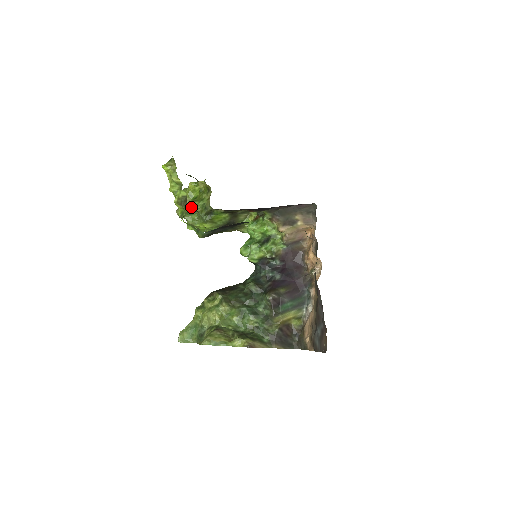
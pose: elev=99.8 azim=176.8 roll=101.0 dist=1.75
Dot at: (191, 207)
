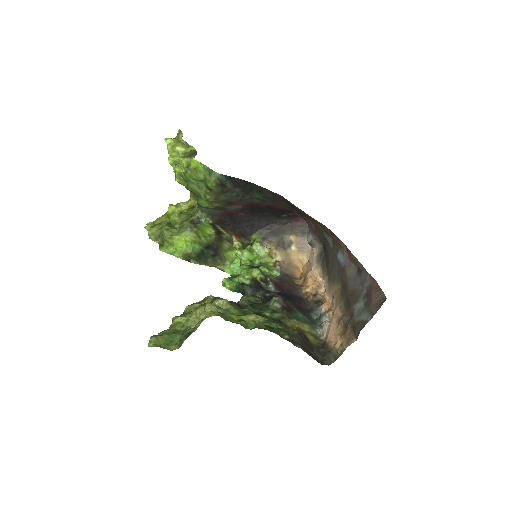
Dot at: (172, 218)
